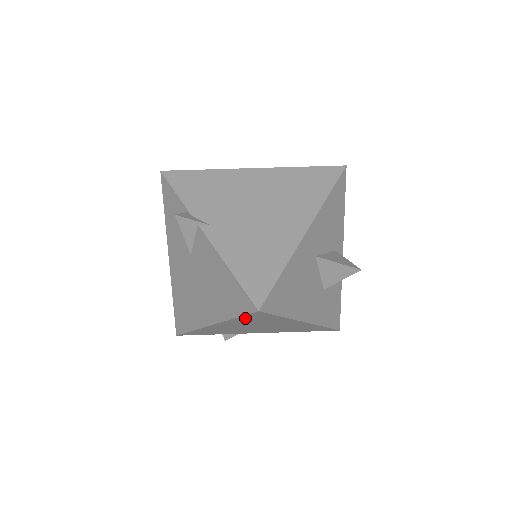
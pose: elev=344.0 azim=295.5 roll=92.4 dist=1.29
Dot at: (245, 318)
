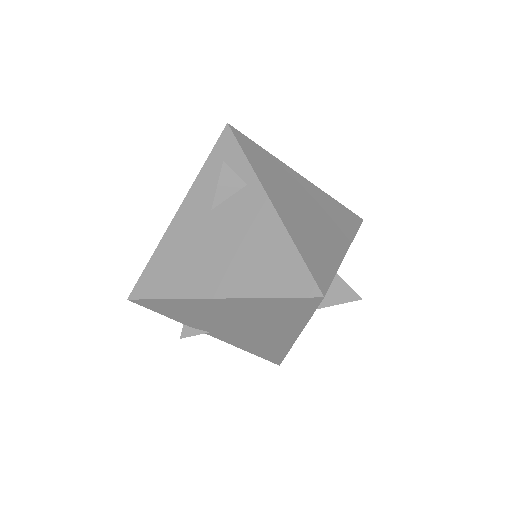
Dot at: occluded
